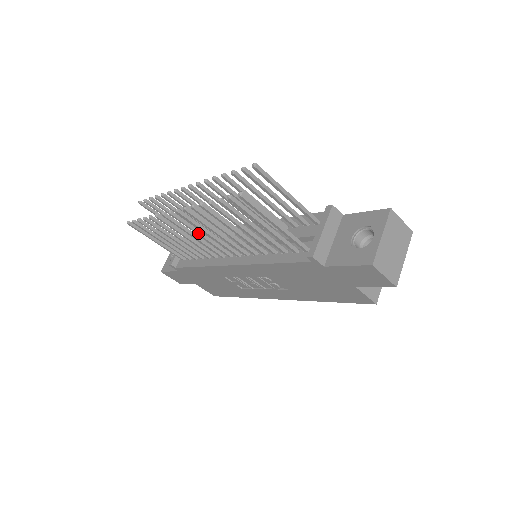
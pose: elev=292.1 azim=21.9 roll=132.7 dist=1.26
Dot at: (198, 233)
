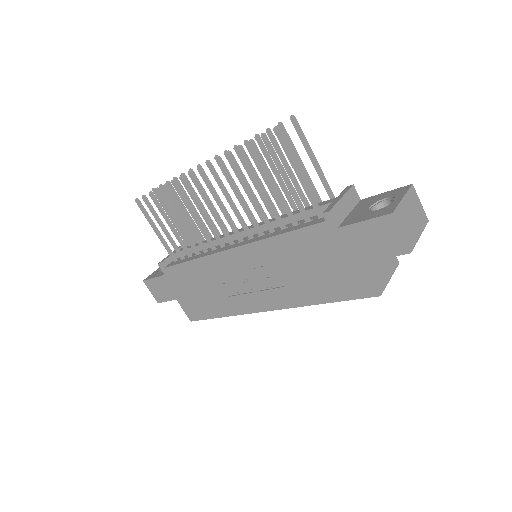
Dot at: (209, 205)
